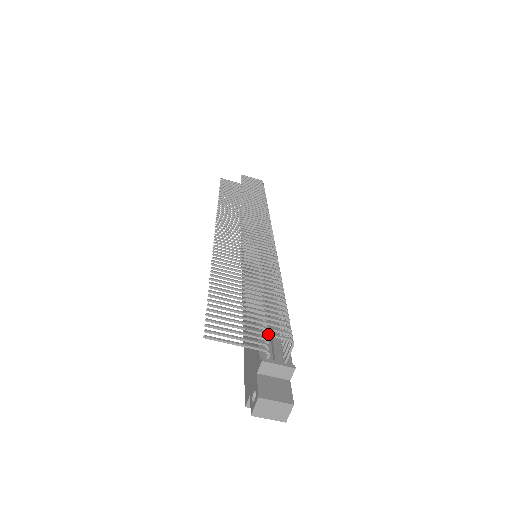
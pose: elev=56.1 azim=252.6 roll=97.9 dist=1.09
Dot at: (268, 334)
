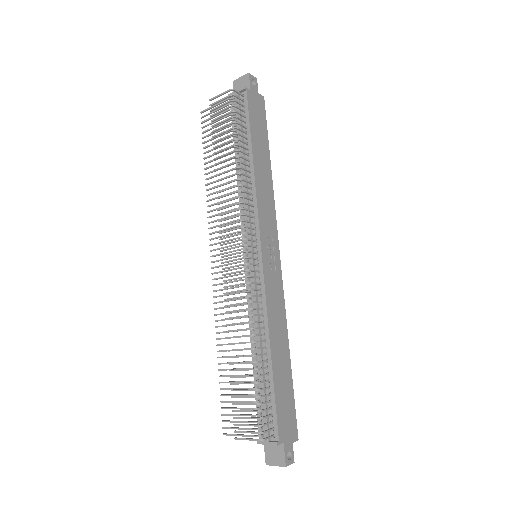
Dot at: occluded
